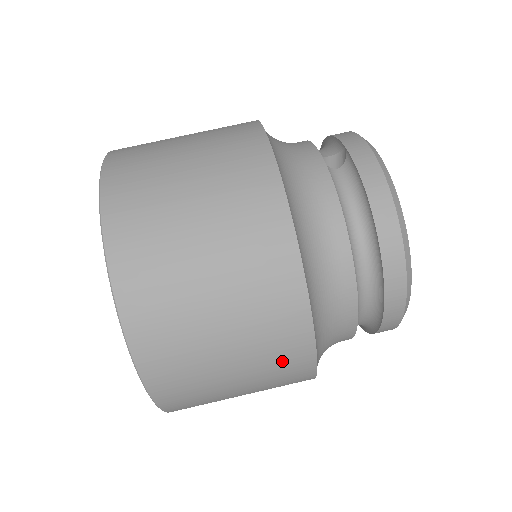
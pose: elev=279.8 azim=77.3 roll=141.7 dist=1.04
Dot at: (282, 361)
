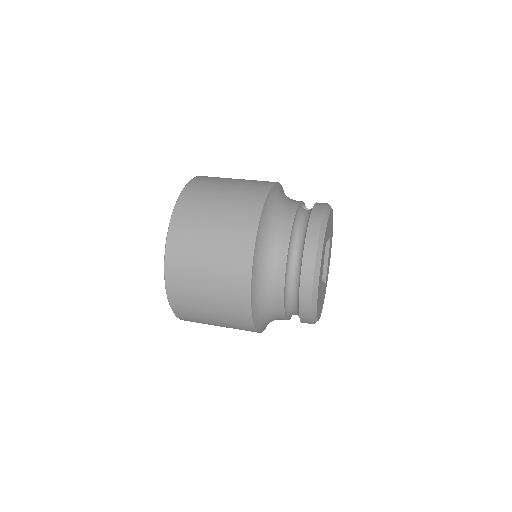
Dot at: (233, 273)
